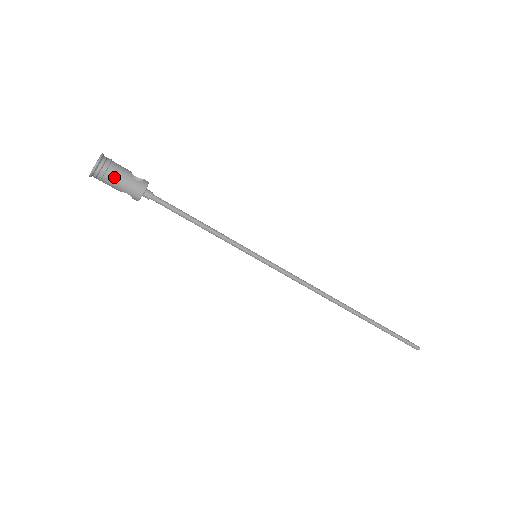
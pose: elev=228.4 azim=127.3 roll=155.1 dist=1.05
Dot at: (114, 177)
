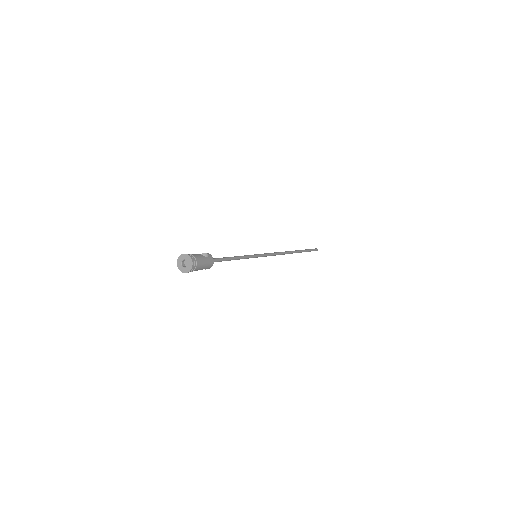
Dot at: (200, 265)
